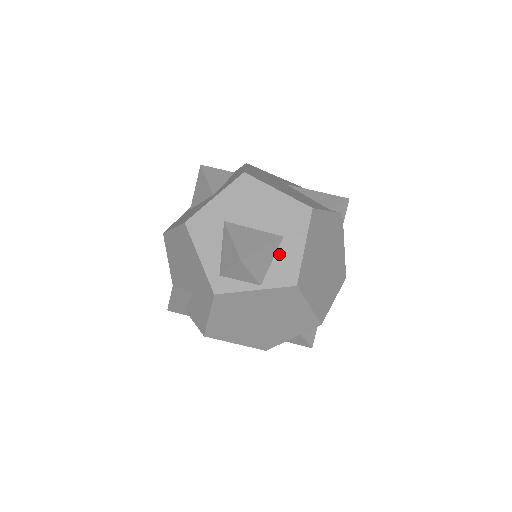
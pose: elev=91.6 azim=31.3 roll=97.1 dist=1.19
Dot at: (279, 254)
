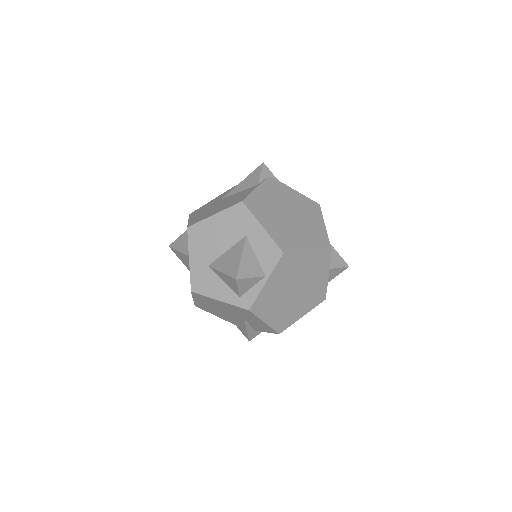
Dot at: (255, 248)
